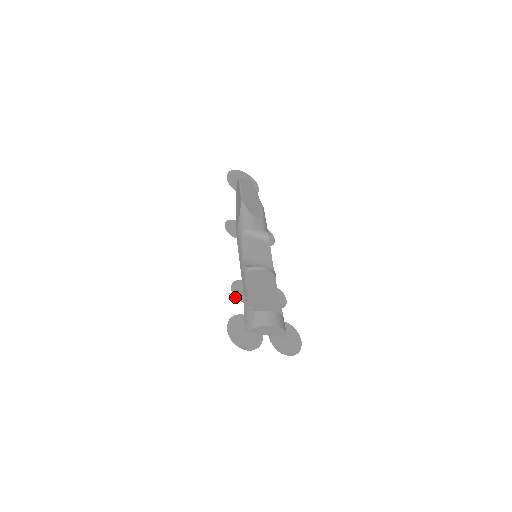
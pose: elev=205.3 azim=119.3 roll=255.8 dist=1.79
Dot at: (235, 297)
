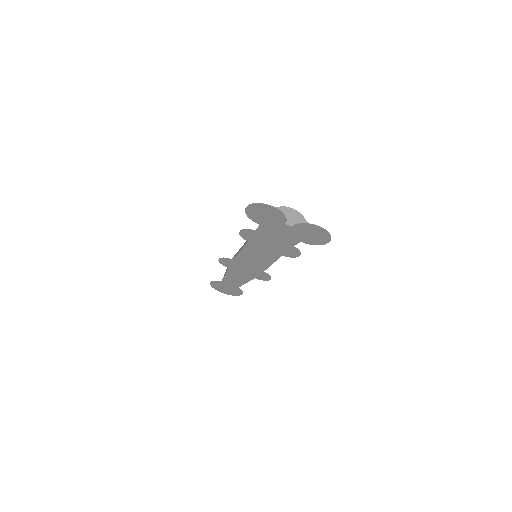
Dot at: (246, 229)
